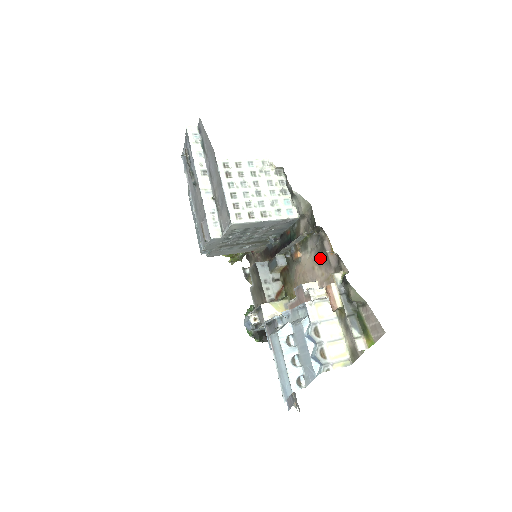
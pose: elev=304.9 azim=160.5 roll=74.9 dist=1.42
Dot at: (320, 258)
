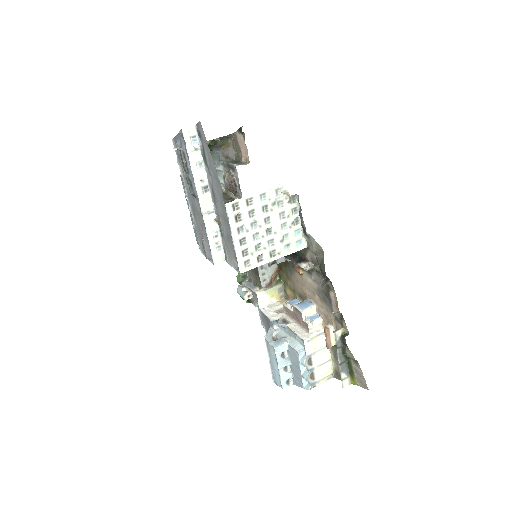
Dot at: (323, 296)
